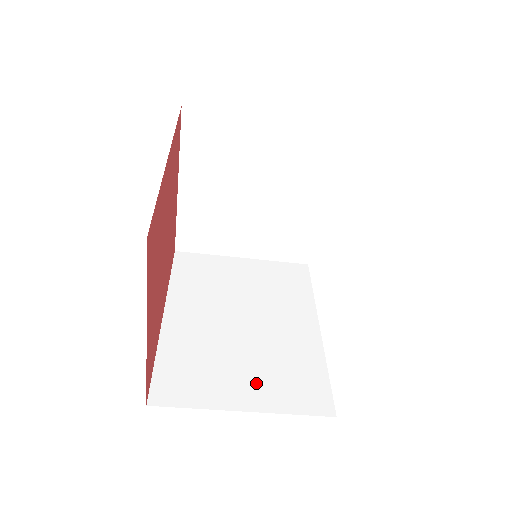
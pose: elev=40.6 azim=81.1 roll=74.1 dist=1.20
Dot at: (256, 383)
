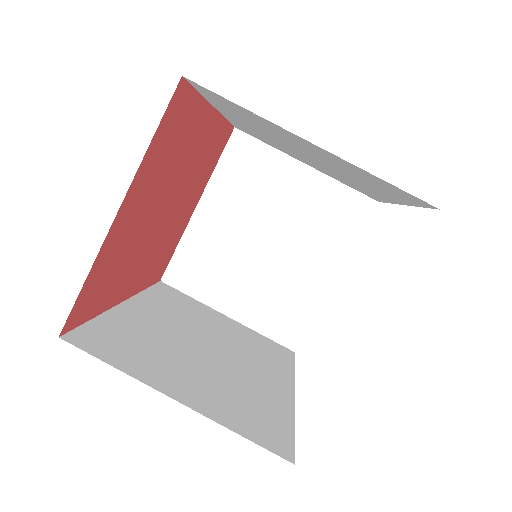
Dot at: (202, 389)
